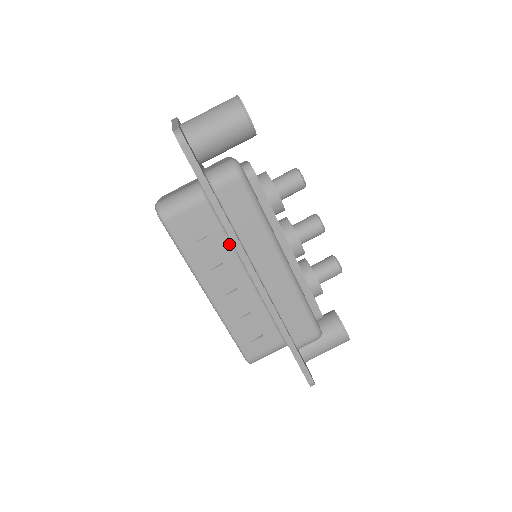
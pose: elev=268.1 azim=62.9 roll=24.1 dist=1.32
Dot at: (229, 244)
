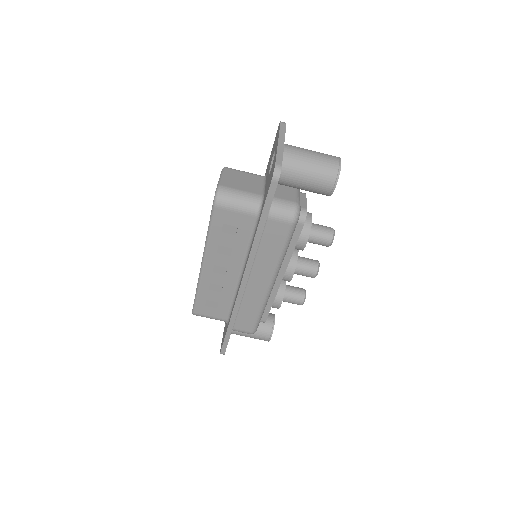
Dot at: (246, 249)
